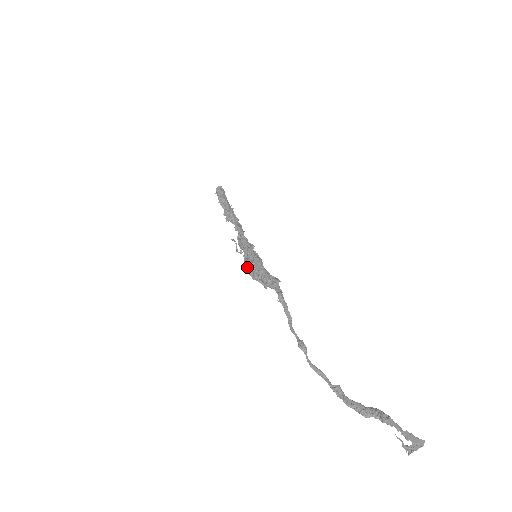
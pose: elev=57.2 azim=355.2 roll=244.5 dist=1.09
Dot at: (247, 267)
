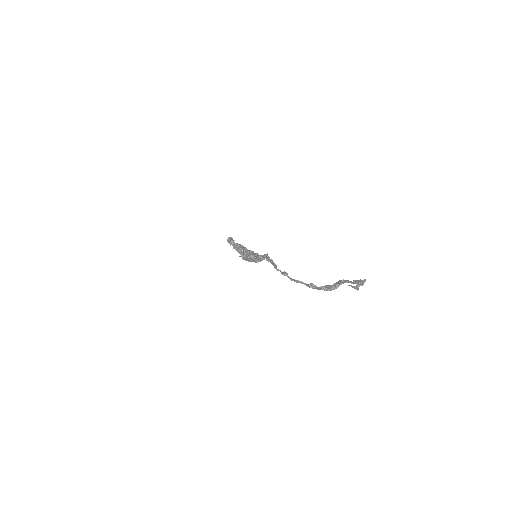
Dot at: (248, 259)
